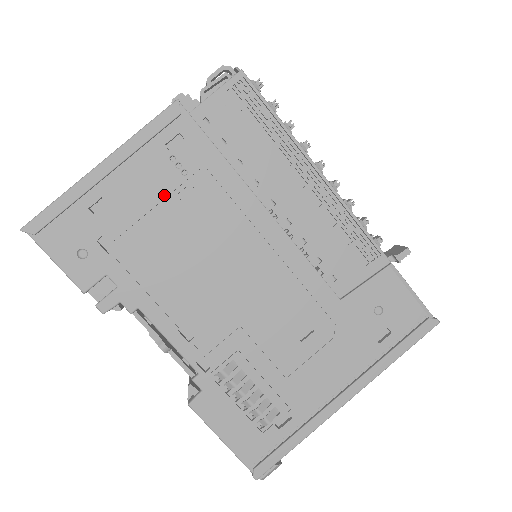
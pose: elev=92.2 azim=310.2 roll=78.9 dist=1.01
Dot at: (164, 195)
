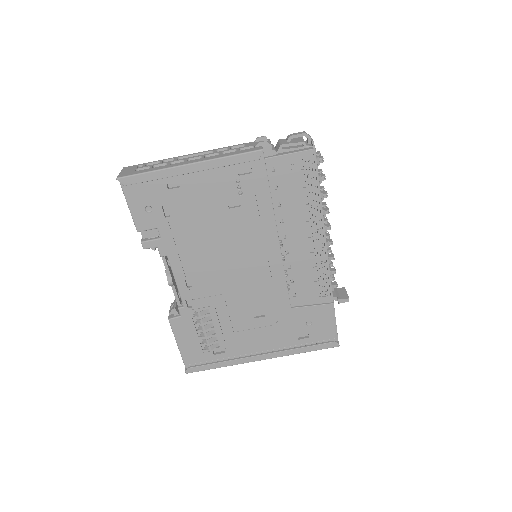
Dot at: (220, 200)
